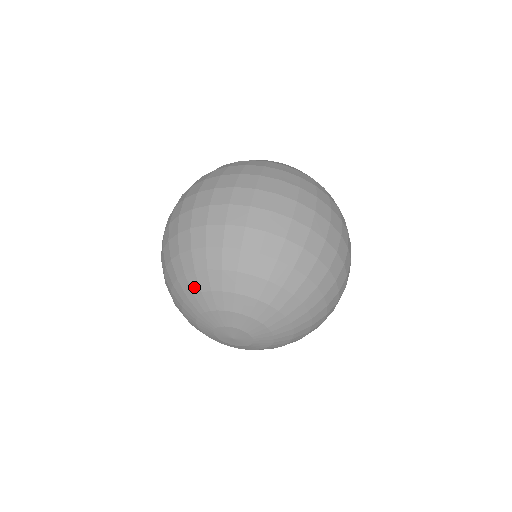
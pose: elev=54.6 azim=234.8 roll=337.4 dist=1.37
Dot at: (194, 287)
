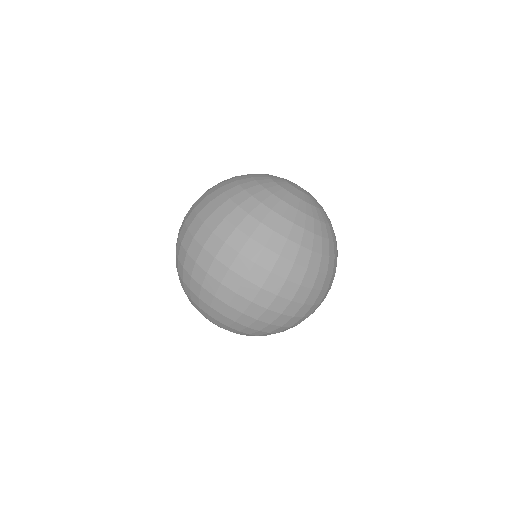
Dot at: (211, 320)
